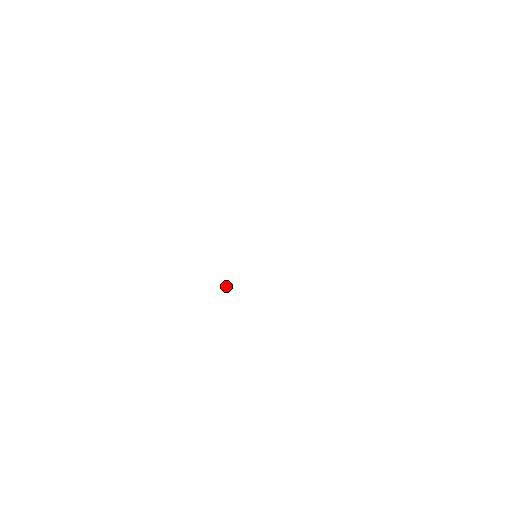
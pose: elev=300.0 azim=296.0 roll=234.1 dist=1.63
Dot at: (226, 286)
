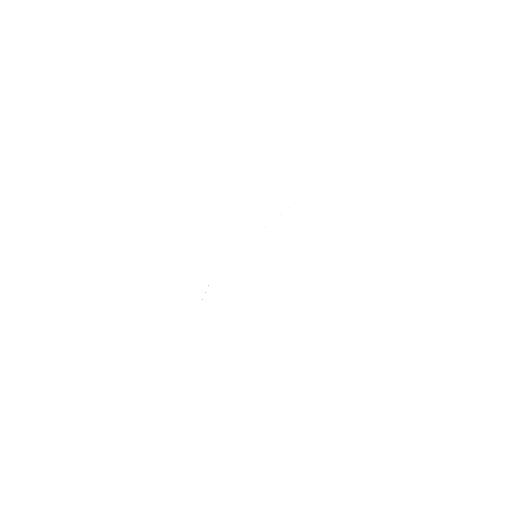
Dot at: (244, 245)
